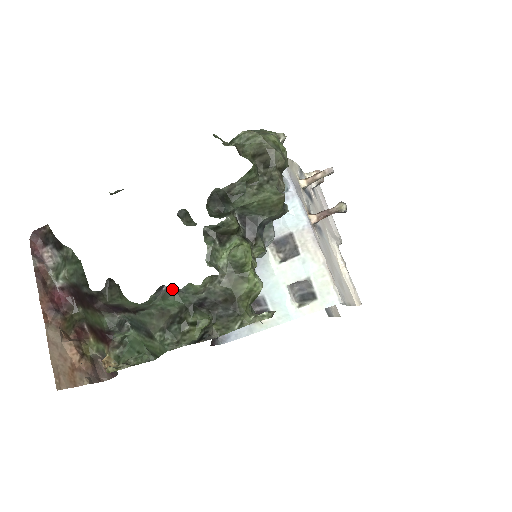
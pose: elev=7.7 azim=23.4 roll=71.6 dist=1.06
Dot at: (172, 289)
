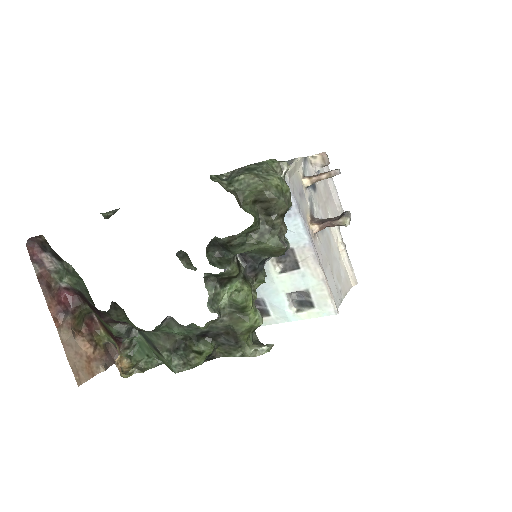
Dot at: (176, 321)
